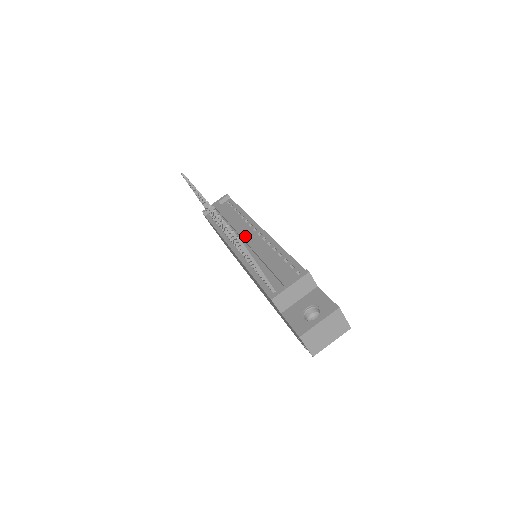
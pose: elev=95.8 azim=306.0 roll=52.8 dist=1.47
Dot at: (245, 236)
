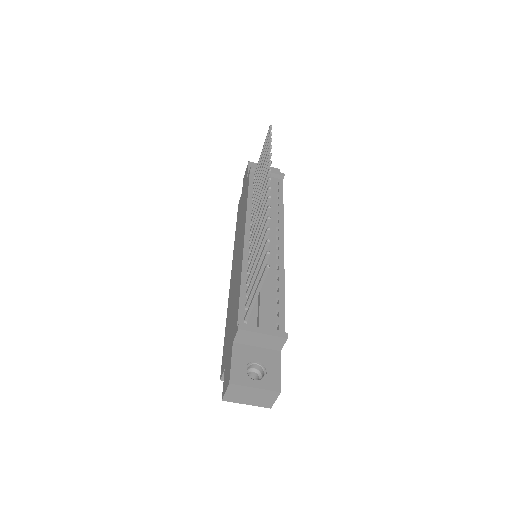
Dot at: occluded
